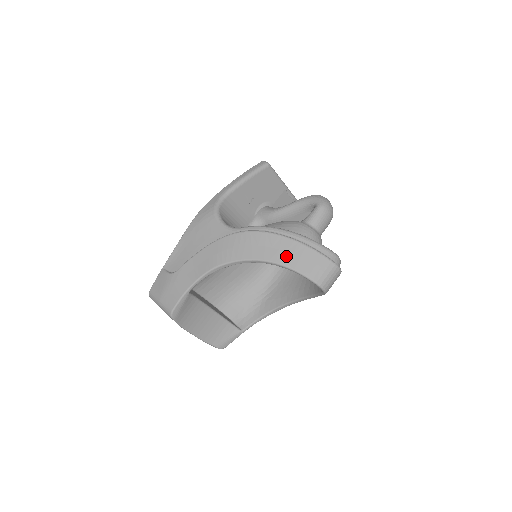
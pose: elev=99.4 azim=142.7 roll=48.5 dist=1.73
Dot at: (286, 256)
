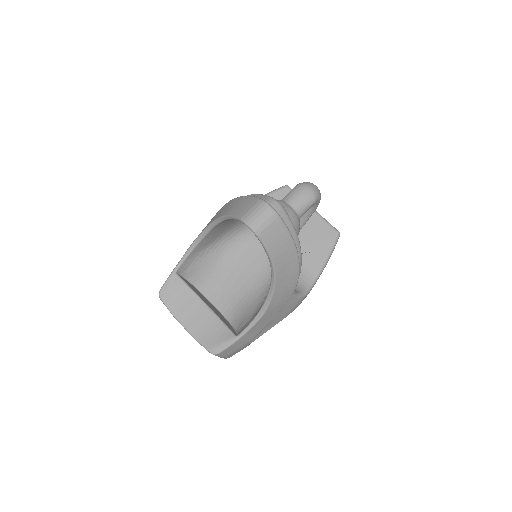
Dot at: (229, 209)
